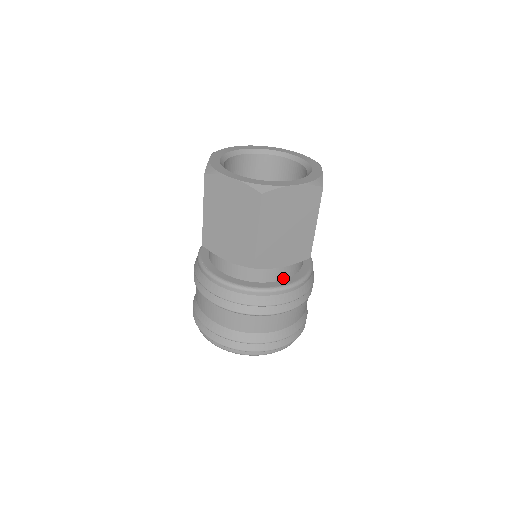
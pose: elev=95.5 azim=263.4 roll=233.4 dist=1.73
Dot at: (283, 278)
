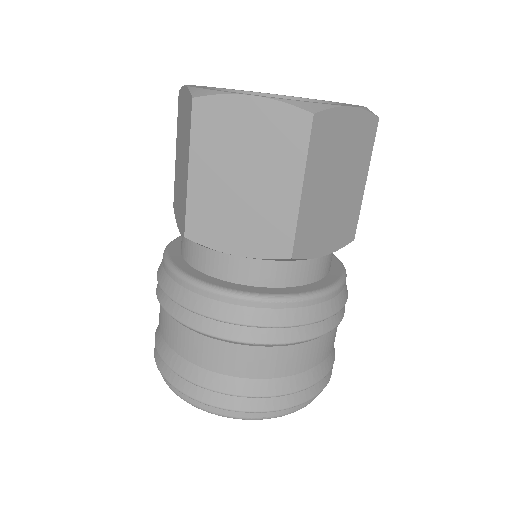
Dot at: (244, 281)
